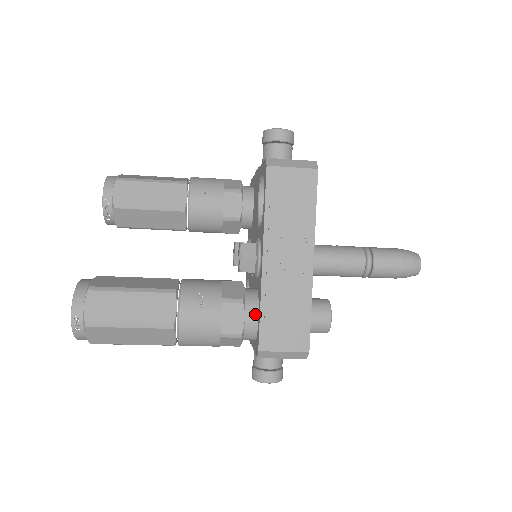
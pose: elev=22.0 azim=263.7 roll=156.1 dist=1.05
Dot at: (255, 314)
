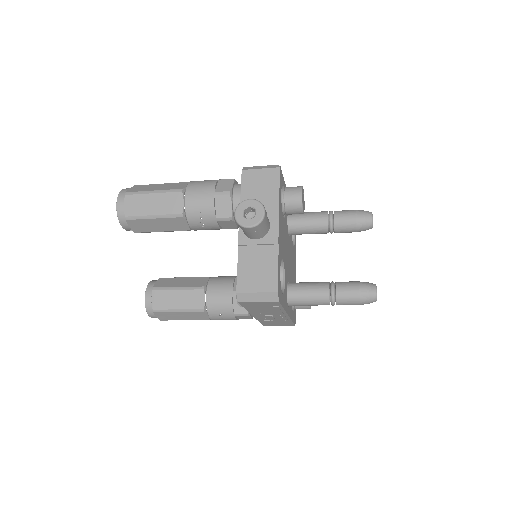
Dot at: occluded
